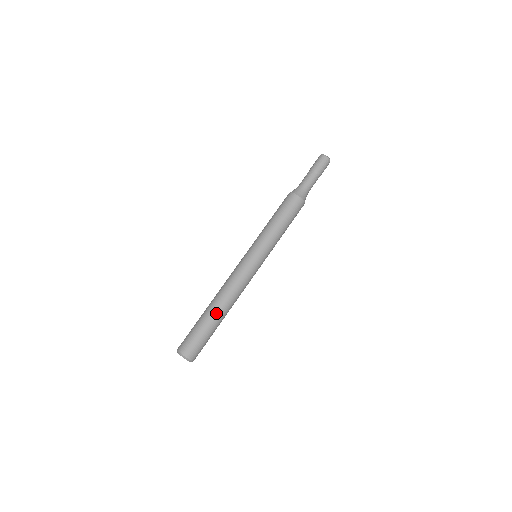
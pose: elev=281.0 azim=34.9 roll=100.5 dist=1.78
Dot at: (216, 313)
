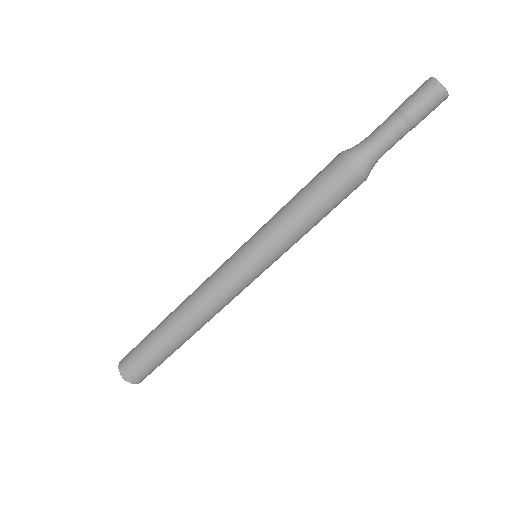
Dot at: (184, 340)
